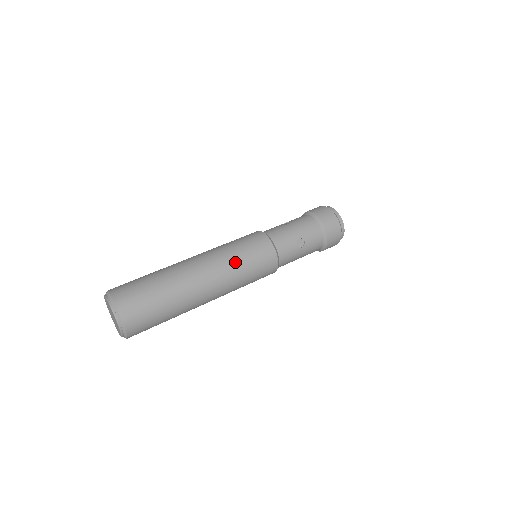
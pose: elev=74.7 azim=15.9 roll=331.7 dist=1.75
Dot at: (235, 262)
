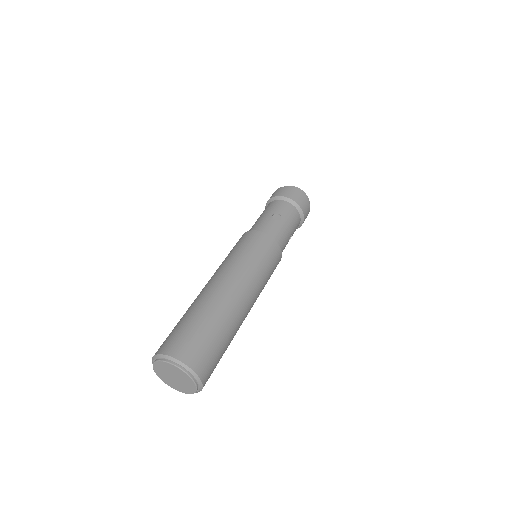
Dot at: (237, 259)
